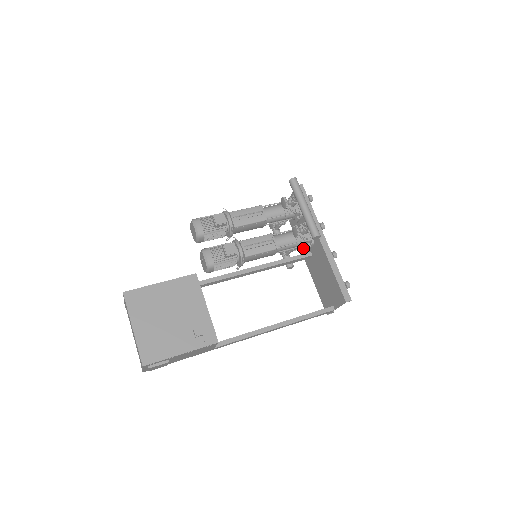
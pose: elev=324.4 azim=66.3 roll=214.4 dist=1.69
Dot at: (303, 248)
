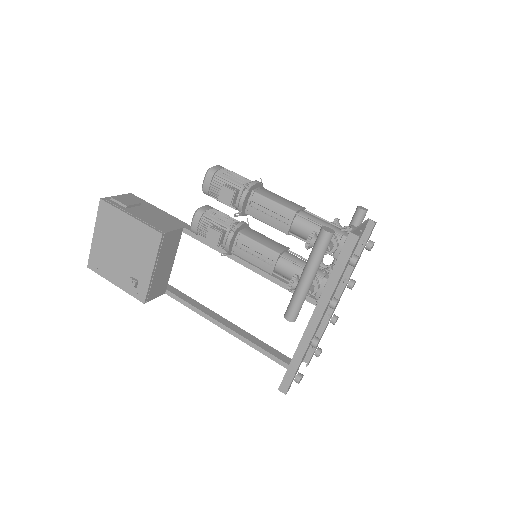
Dot at: occluded
